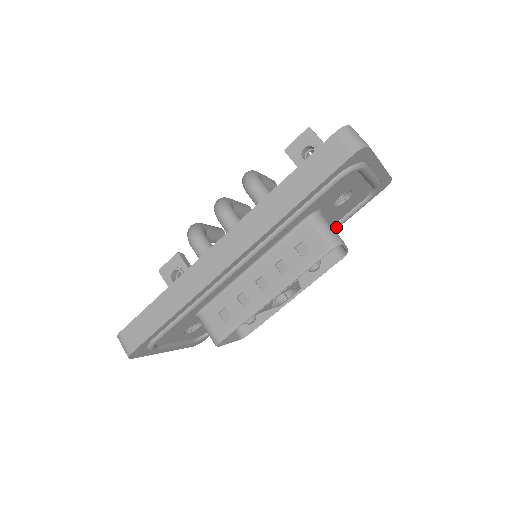
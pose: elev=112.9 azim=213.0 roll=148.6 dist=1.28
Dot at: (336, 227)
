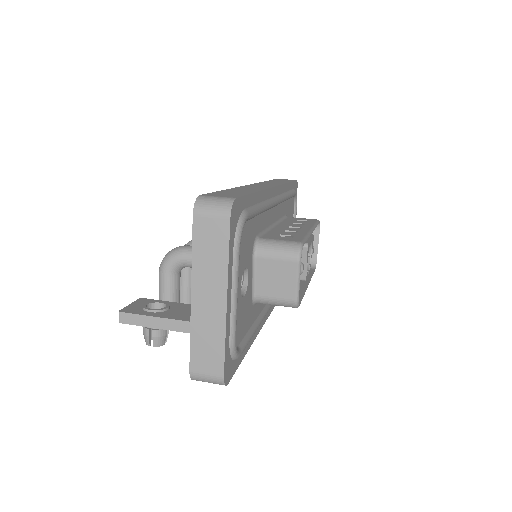
Dot at: occluded
